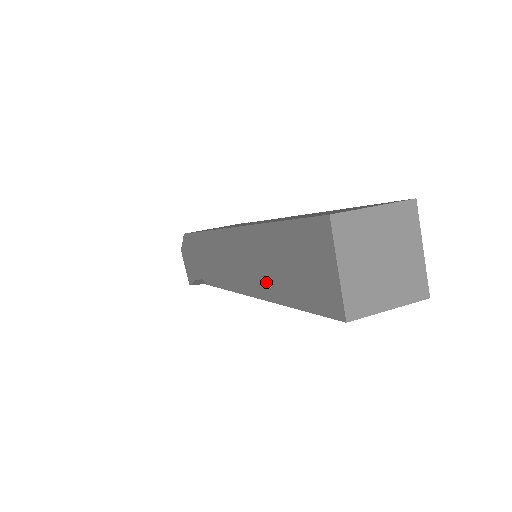
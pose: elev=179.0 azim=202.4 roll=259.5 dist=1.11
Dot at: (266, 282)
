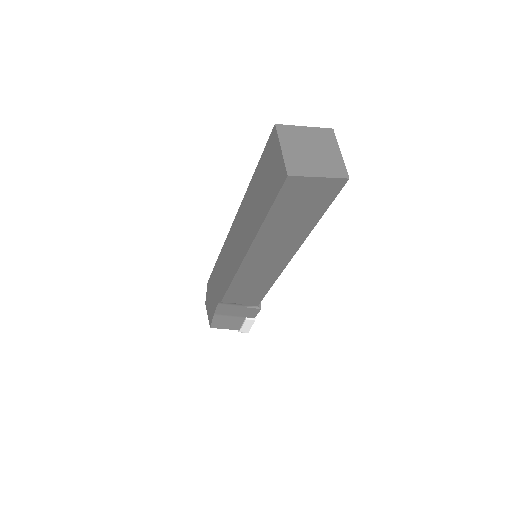
Dot at: (253, 225)
